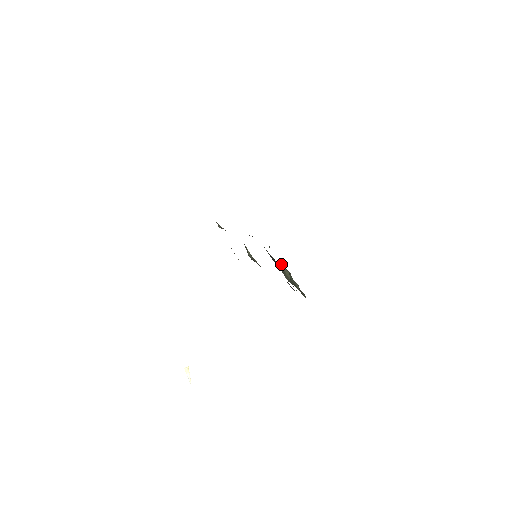
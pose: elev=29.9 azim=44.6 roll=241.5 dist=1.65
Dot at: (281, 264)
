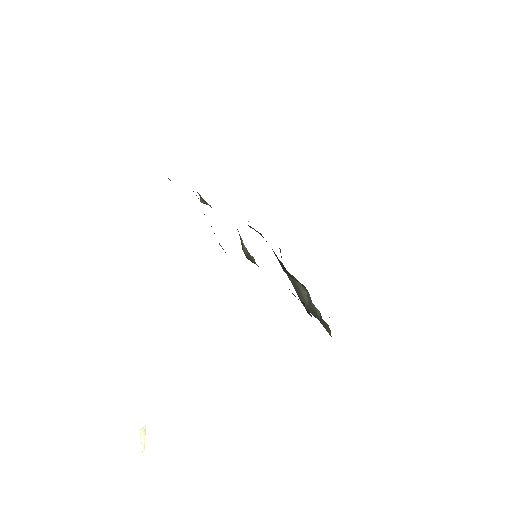
Dot at: occluded
